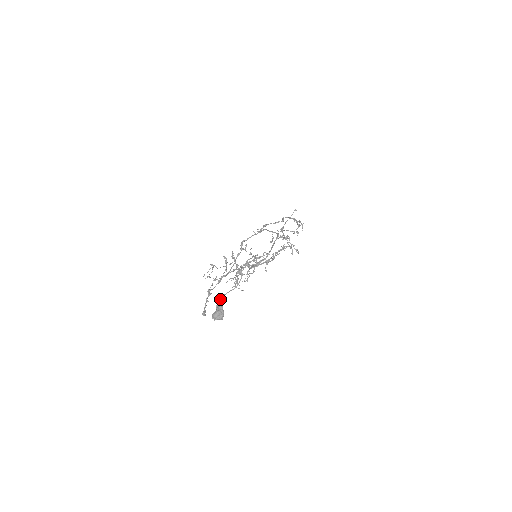
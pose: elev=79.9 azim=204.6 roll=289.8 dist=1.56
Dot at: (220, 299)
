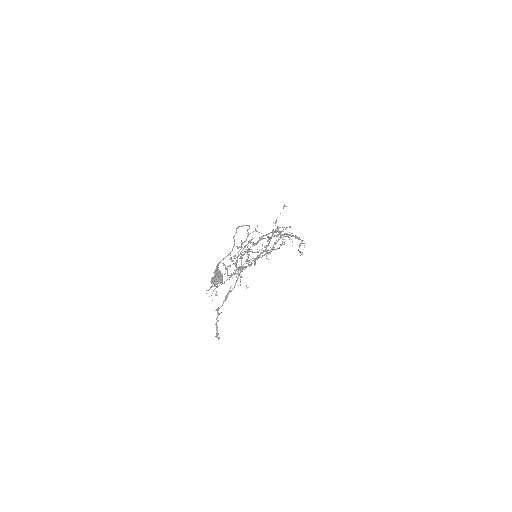
Dot at: occluded
